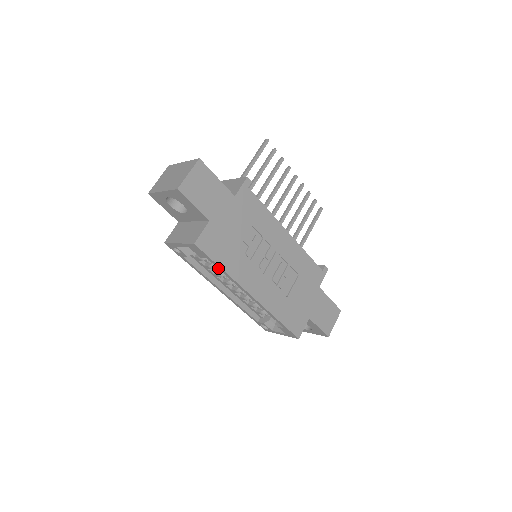
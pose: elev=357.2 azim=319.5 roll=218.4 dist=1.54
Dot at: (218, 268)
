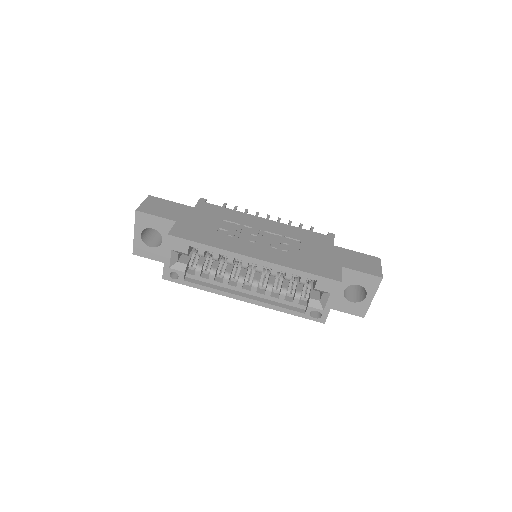
Dot at: (205, 249)
